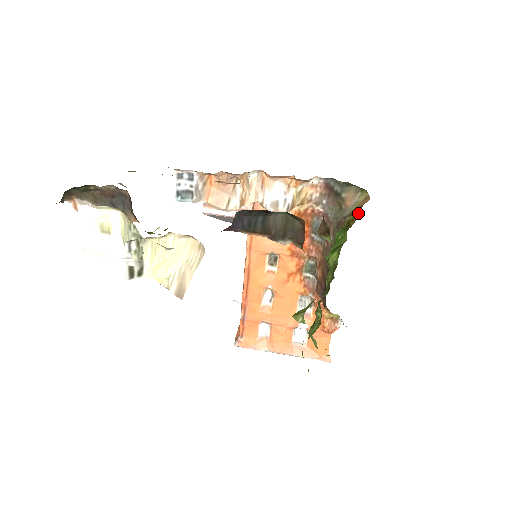
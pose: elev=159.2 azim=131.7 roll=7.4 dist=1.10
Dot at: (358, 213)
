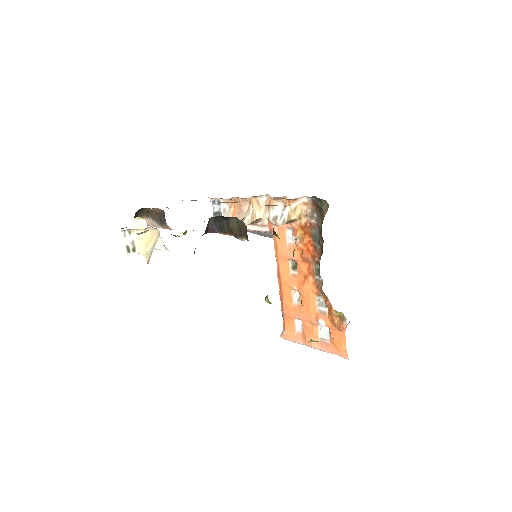
Dot at: occluded
